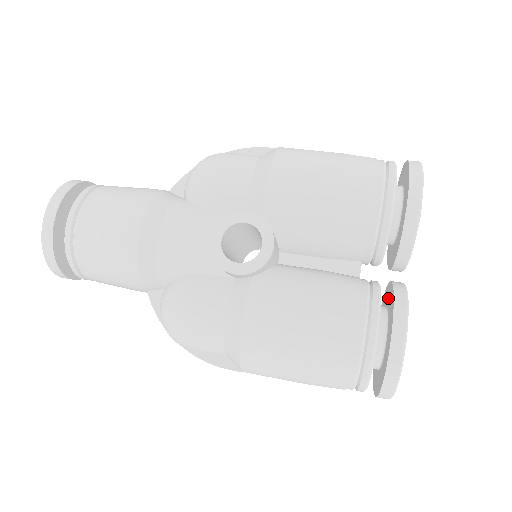
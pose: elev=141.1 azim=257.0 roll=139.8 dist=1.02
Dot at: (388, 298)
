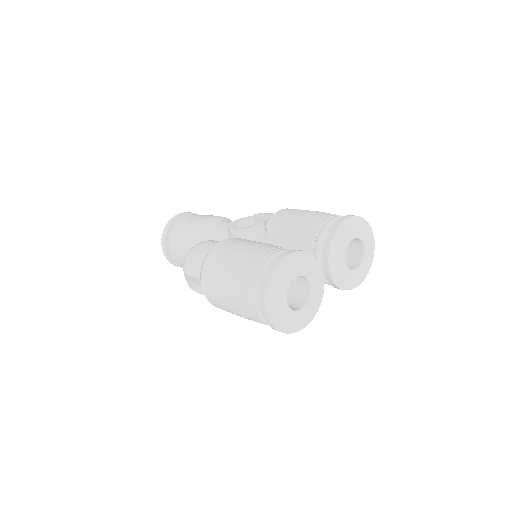
Dot at: occluded
